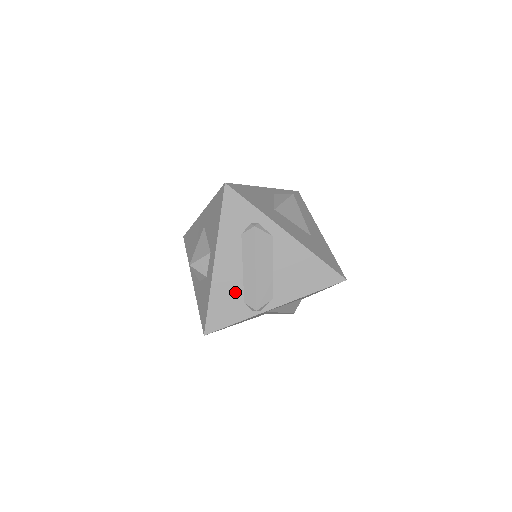
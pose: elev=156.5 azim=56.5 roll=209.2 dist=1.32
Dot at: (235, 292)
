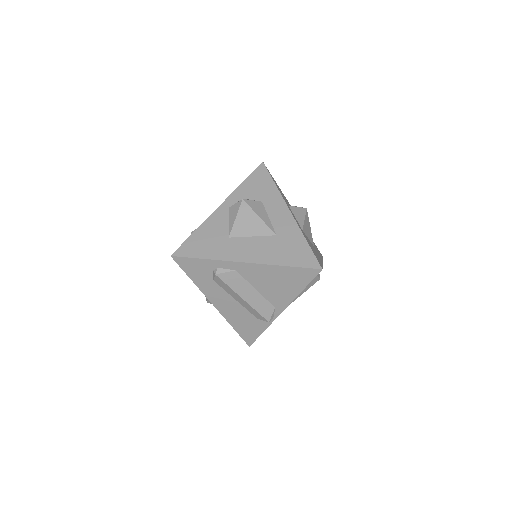
Dot at: (245, 315)
